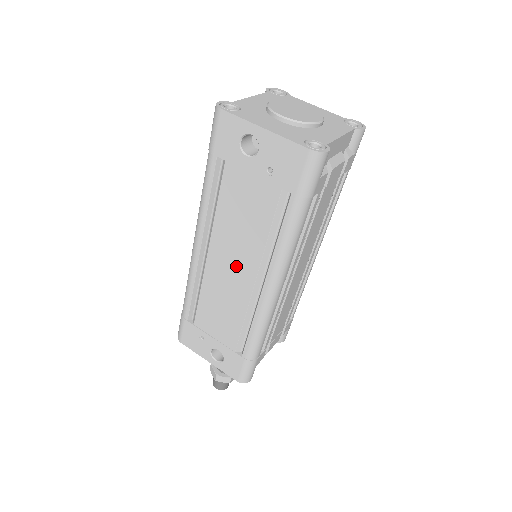
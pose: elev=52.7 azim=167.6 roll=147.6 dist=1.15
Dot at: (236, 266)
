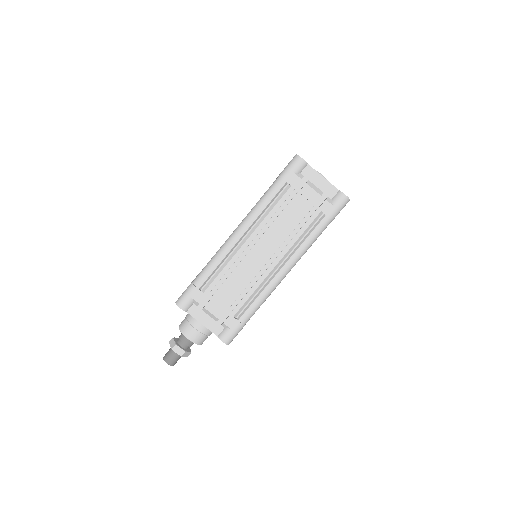
Dot at: occluded
